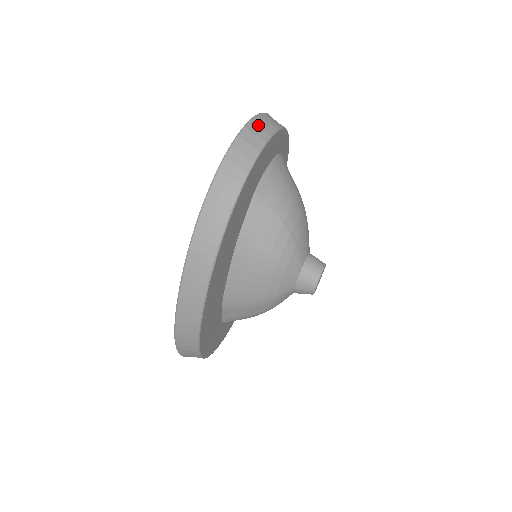
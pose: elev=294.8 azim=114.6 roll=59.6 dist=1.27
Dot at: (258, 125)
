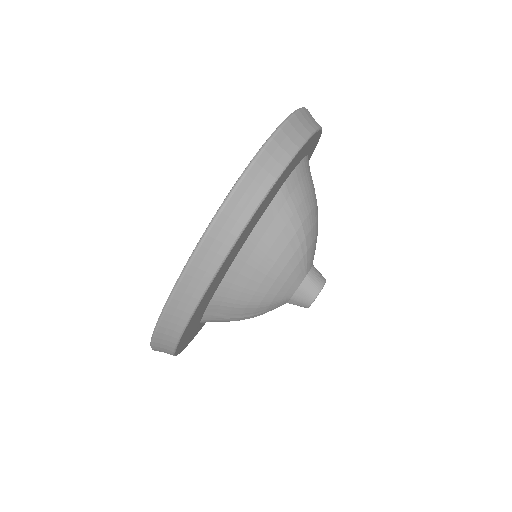
Dot at: (305, 116)
